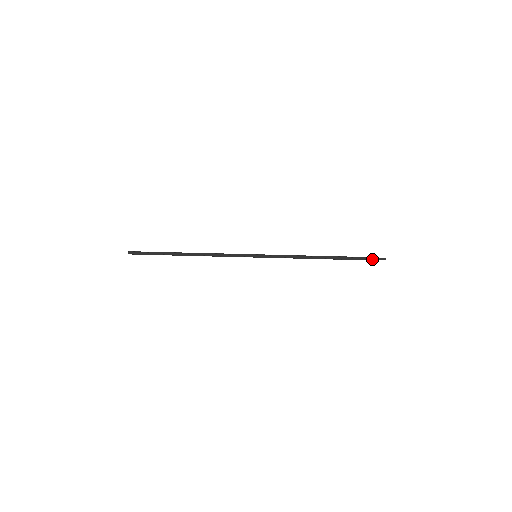
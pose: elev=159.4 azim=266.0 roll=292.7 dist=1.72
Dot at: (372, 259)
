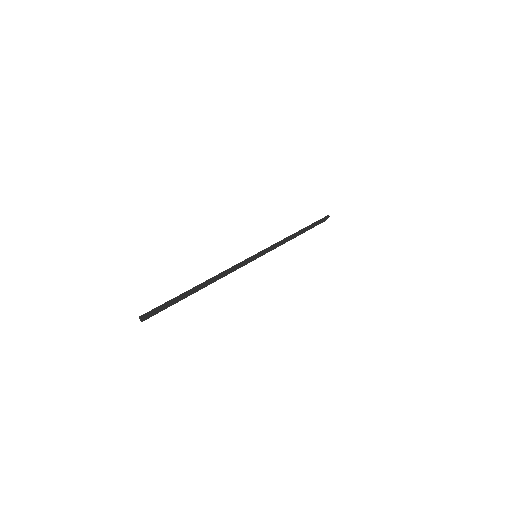
Dot at: (323, 220)
